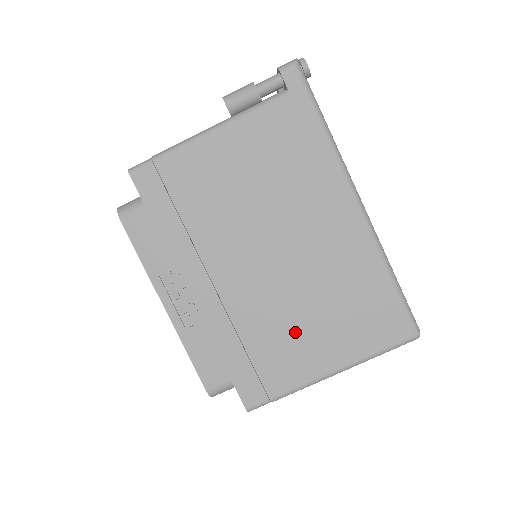
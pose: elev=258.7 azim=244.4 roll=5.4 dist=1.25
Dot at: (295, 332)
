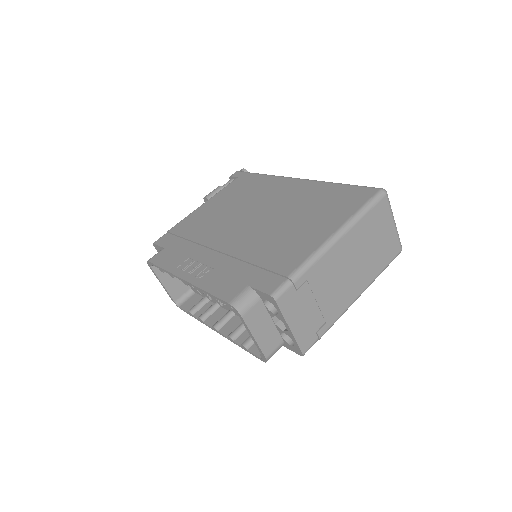
Dot at: (287, 236)
